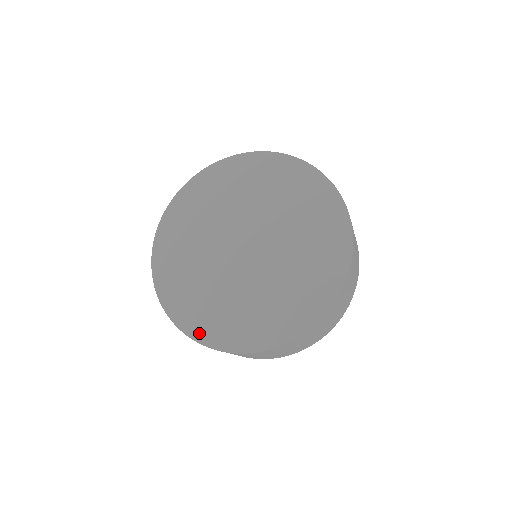
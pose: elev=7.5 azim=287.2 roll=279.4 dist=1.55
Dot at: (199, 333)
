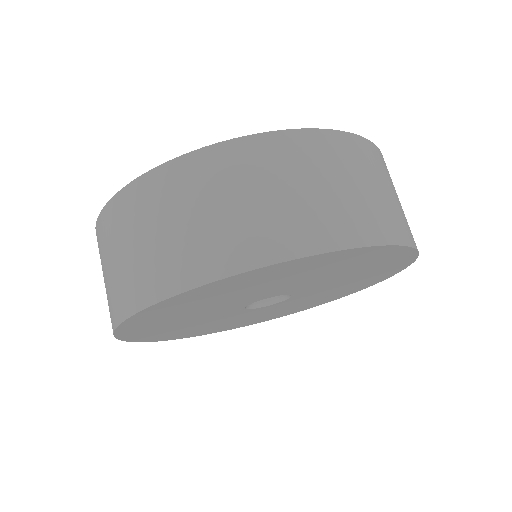
Dot at: occluded
